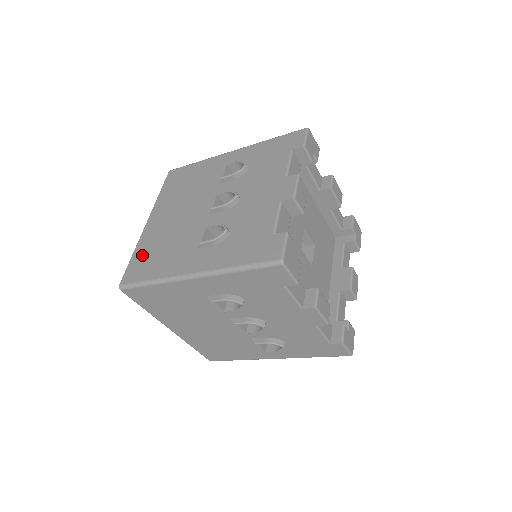
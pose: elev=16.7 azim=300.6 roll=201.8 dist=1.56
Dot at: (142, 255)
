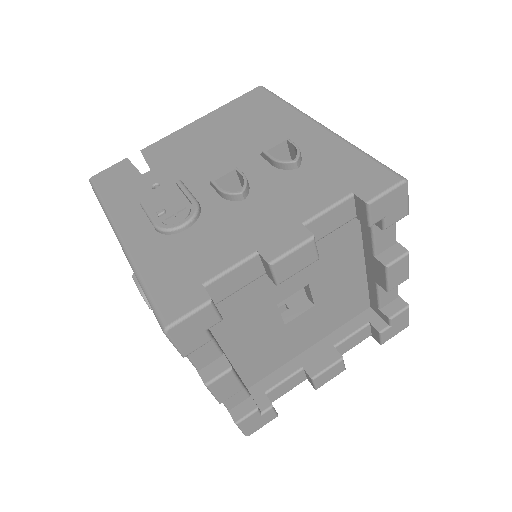
Dot at: occluded
